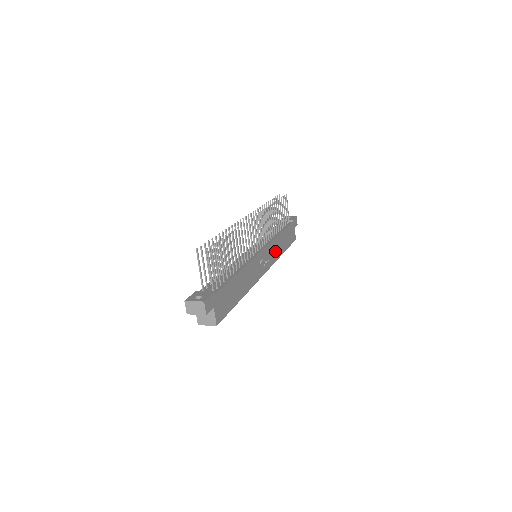
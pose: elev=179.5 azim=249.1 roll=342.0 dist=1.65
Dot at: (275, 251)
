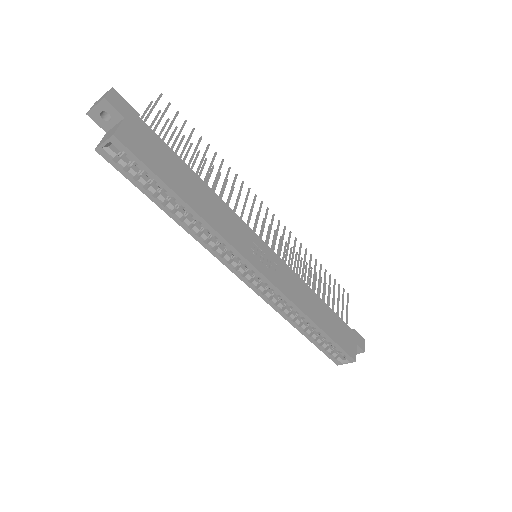
Dot at: (296, 291)
